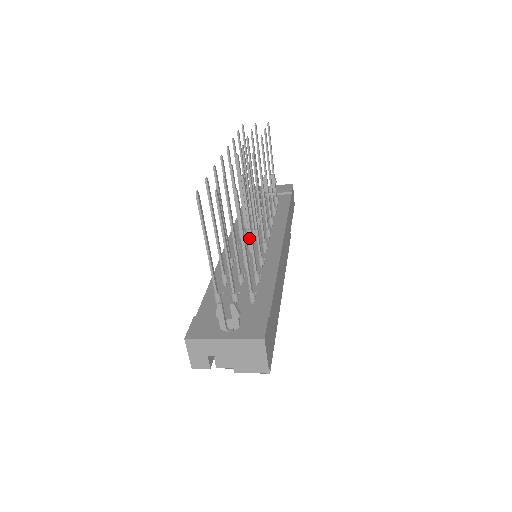
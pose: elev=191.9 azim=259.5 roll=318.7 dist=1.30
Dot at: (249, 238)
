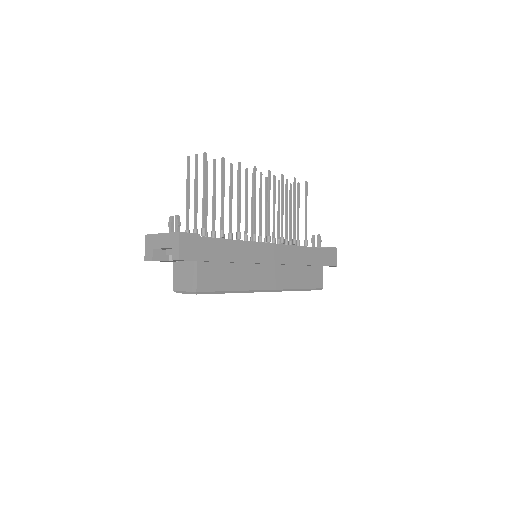
Dot at: (245, 230)
